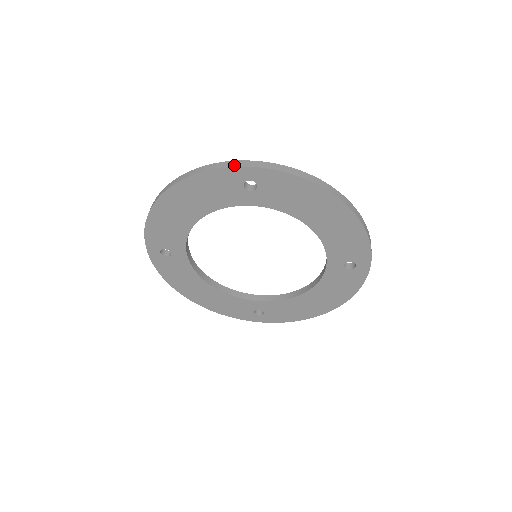
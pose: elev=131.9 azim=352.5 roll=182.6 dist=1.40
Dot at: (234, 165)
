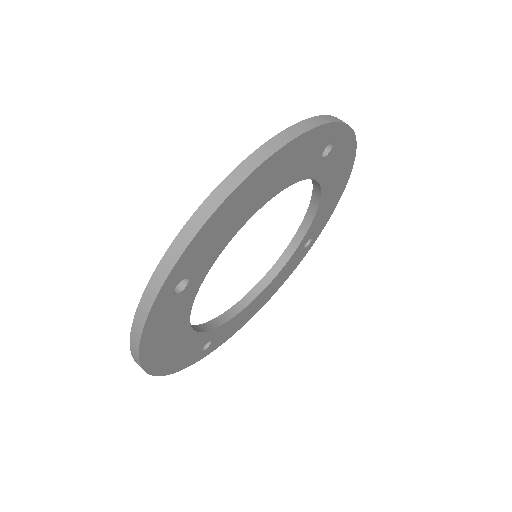
Dot at: (335, 120)
